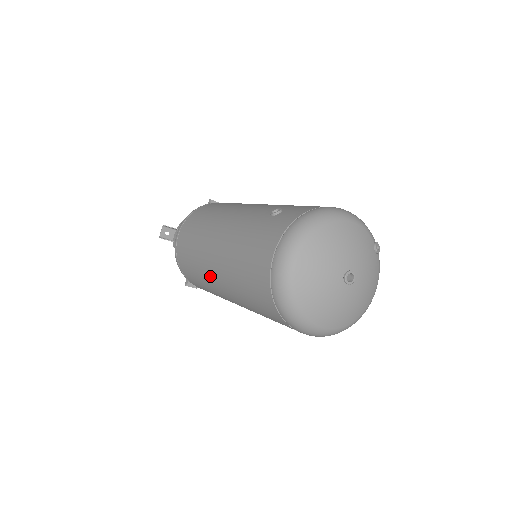
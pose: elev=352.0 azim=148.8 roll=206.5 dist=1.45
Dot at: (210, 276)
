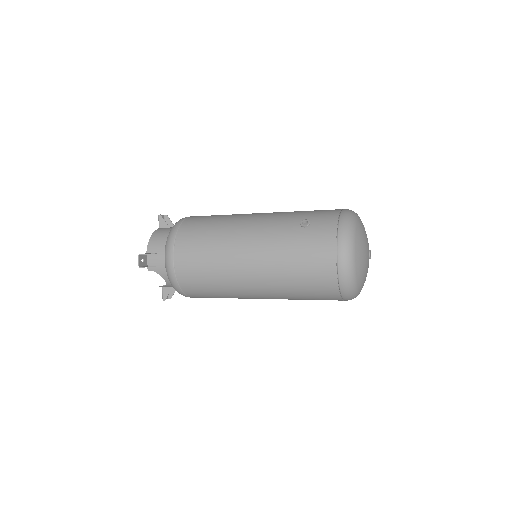
Dot at: (242, 286)
